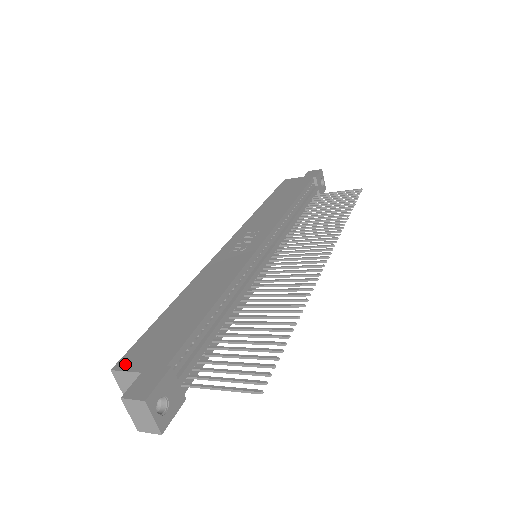
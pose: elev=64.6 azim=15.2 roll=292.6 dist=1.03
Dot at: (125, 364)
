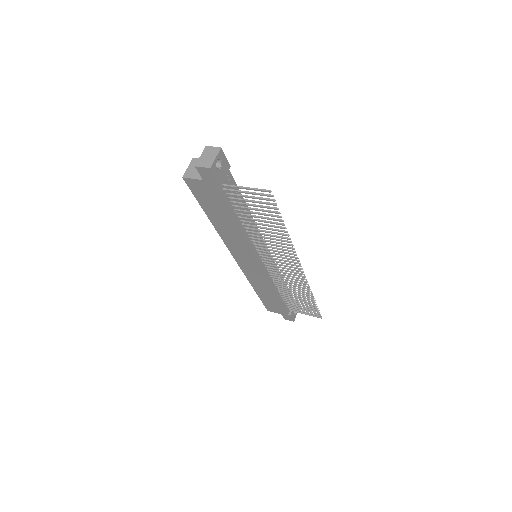
Dot at: occluded
